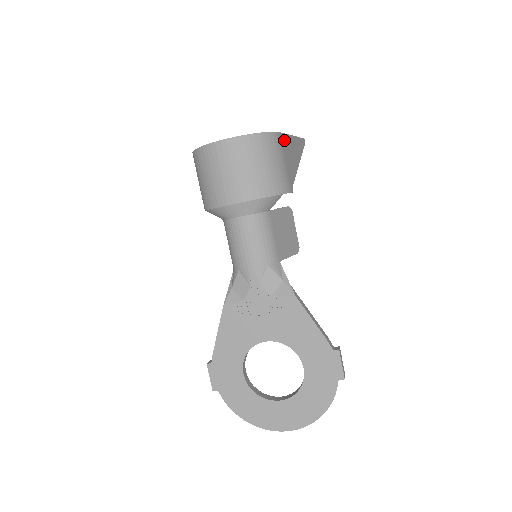
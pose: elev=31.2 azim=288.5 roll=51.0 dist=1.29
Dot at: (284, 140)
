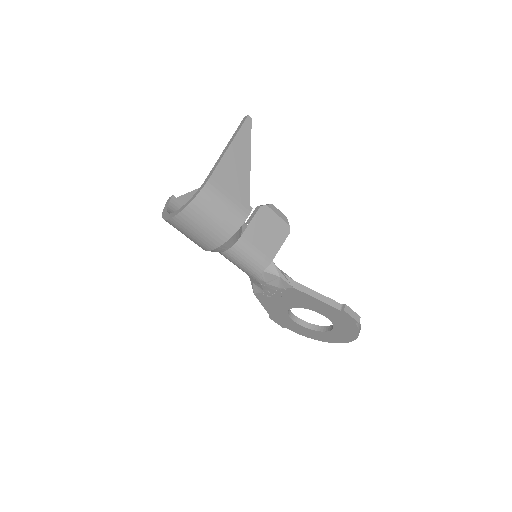
Dot at: (218, 175)
